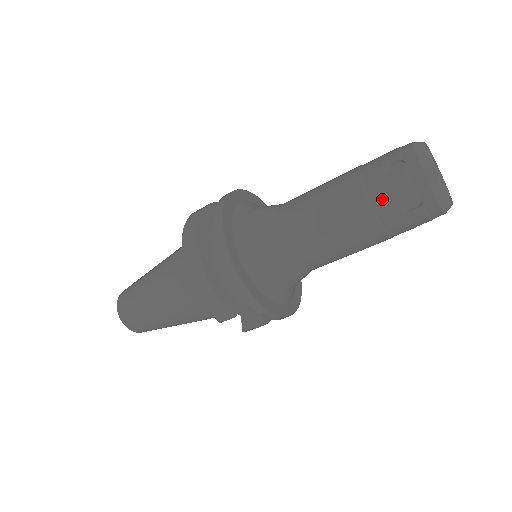
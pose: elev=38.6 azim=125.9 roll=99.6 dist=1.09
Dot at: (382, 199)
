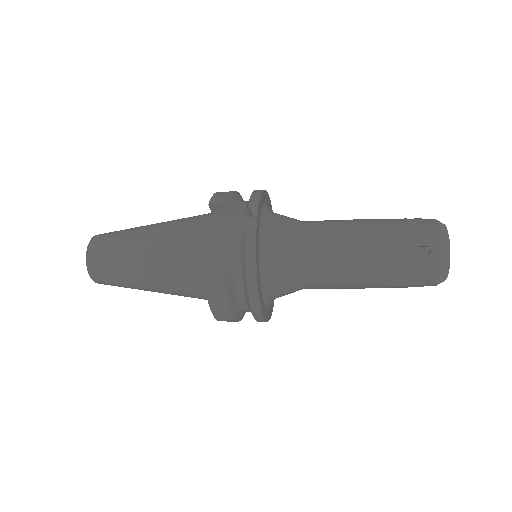
Dot at: (397, 287)
